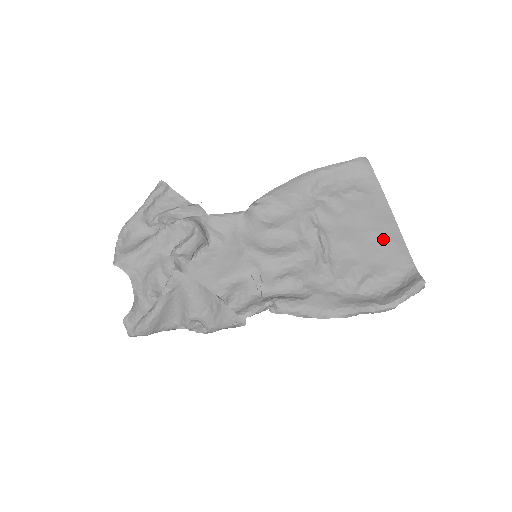
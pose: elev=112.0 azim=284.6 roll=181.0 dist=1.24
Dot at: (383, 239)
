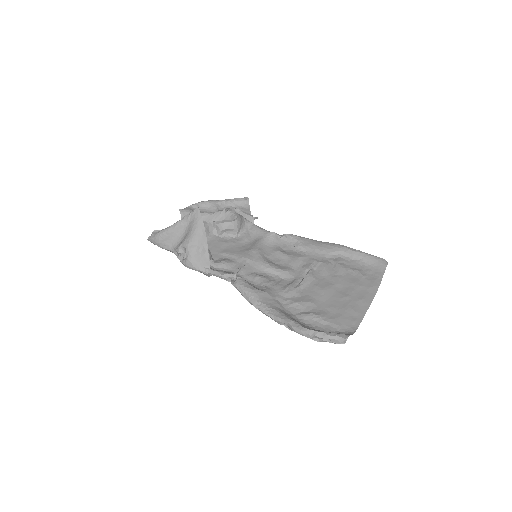
Dot at: (349, 304)
